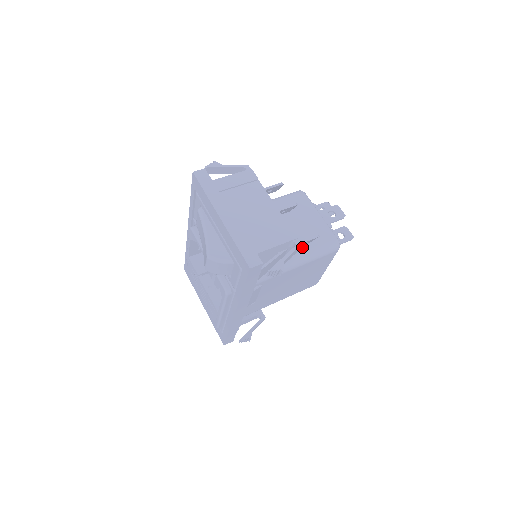
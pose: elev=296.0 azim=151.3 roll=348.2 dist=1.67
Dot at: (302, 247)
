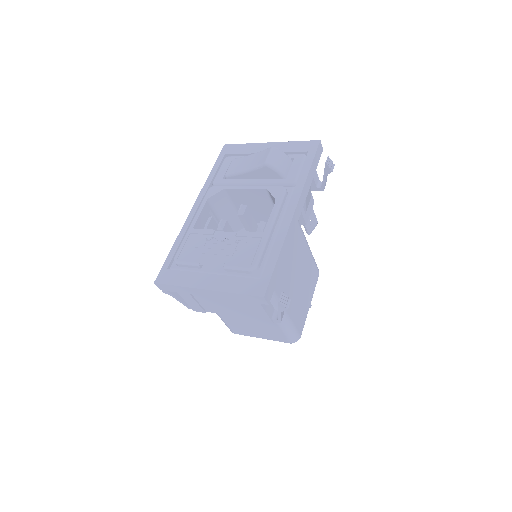
Dot at: occluded
